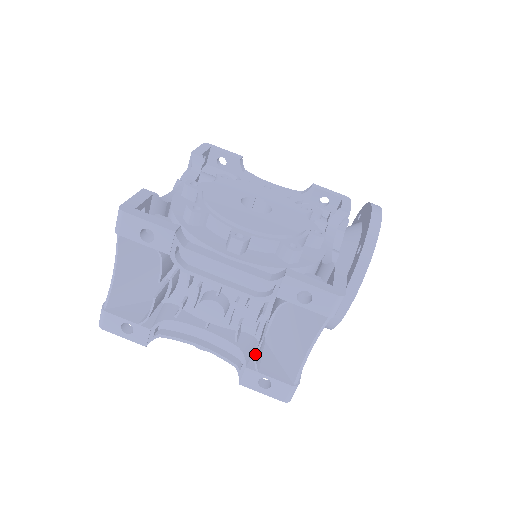
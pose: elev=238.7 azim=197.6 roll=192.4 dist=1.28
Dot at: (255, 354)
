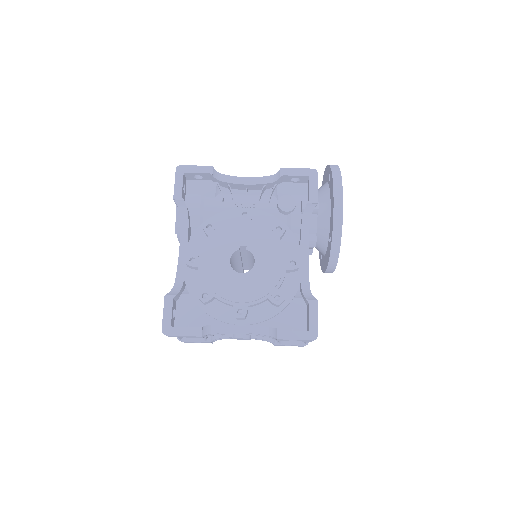
Dot at: occluded
